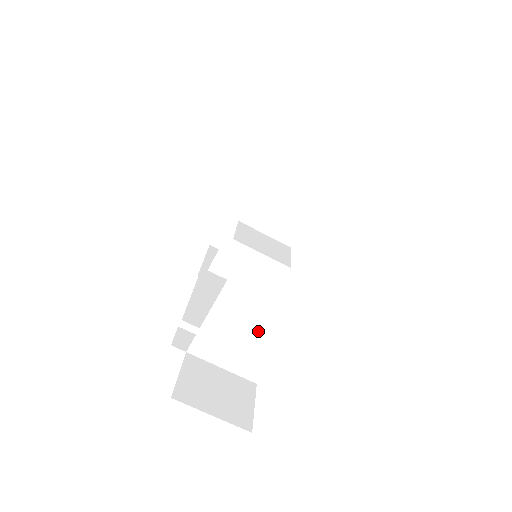
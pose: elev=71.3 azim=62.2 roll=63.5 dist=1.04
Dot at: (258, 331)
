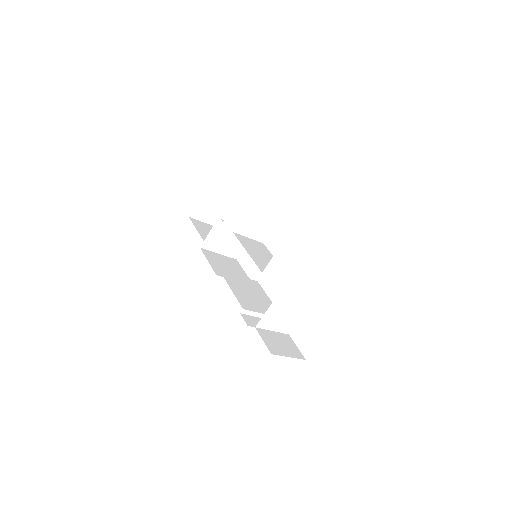
Dot at: (296, 306)
